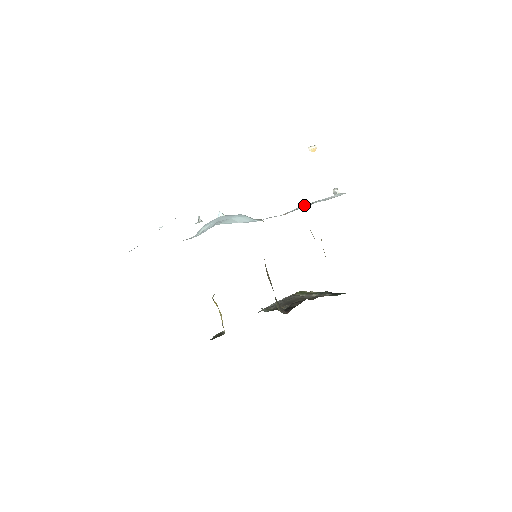
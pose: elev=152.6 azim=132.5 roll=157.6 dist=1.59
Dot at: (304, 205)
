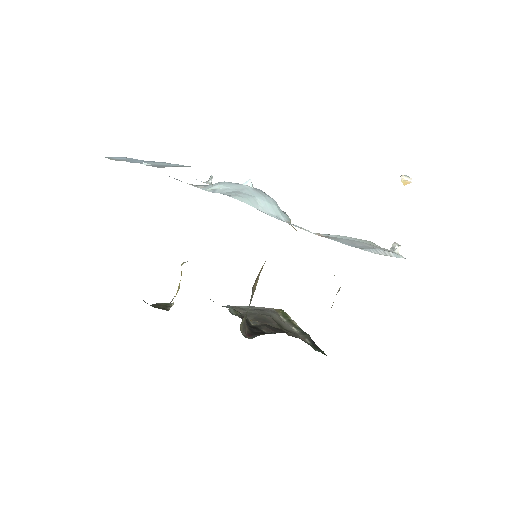
Dot at: (349, 237)
